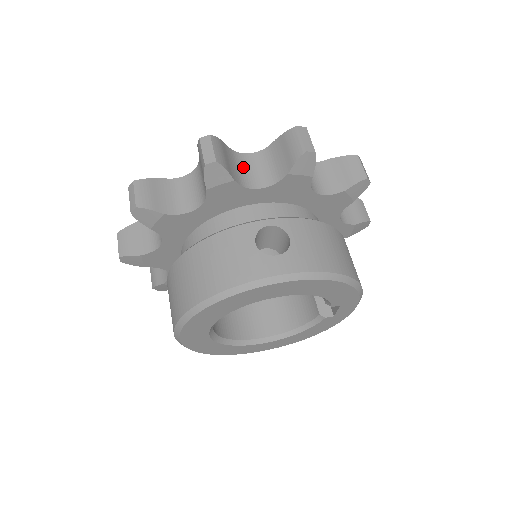
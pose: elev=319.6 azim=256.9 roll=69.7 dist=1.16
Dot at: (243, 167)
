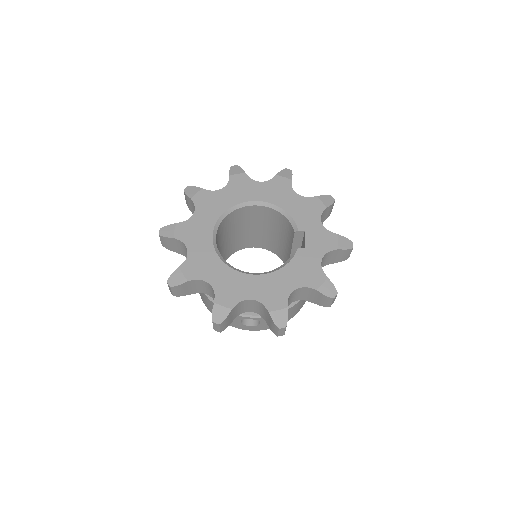
Dot at: (243, 306)
